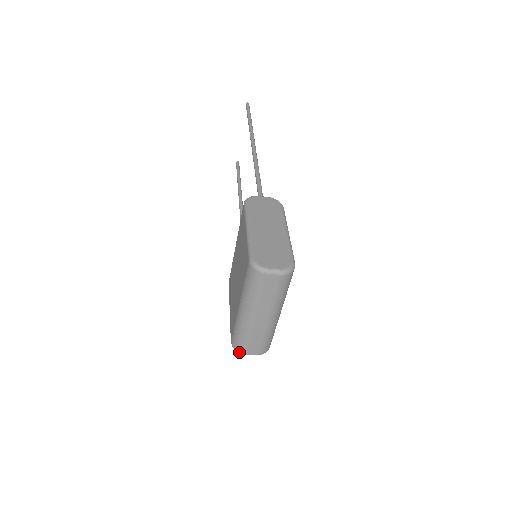
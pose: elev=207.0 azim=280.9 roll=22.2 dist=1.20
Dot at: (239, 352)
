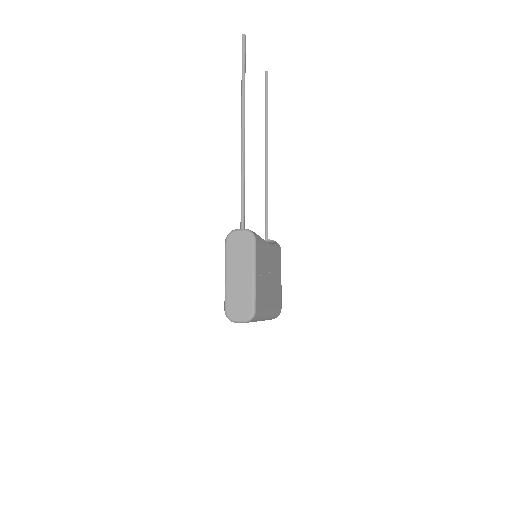
Dot at: occluded
